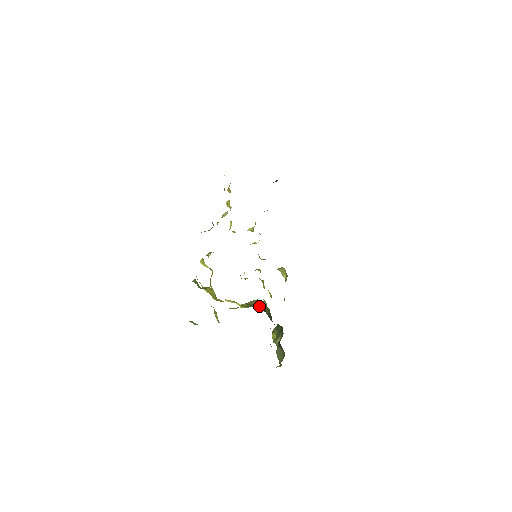
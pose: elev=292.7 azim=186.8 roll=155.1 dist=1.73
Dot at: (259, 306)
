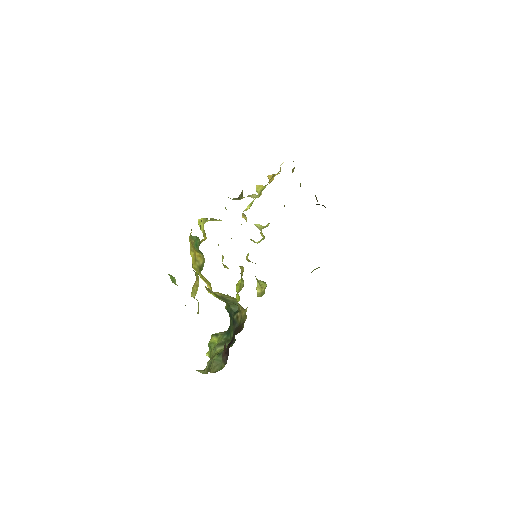
Dot at: (228, 304)
